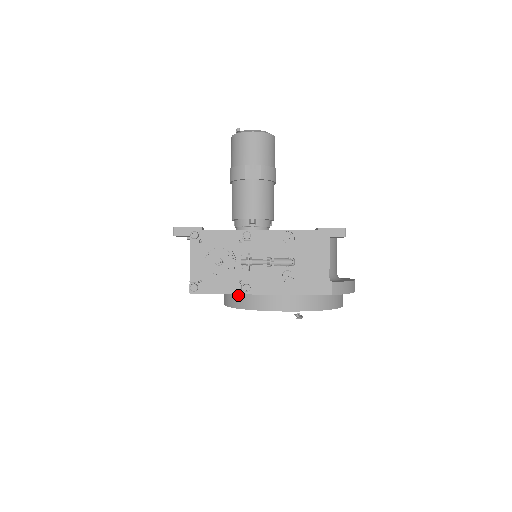
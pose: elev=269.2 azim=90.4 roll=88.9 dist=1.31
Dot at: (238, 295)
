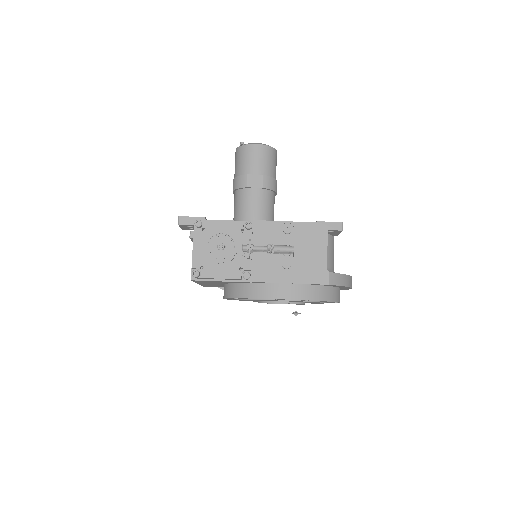
Dot at: (238, 285)
